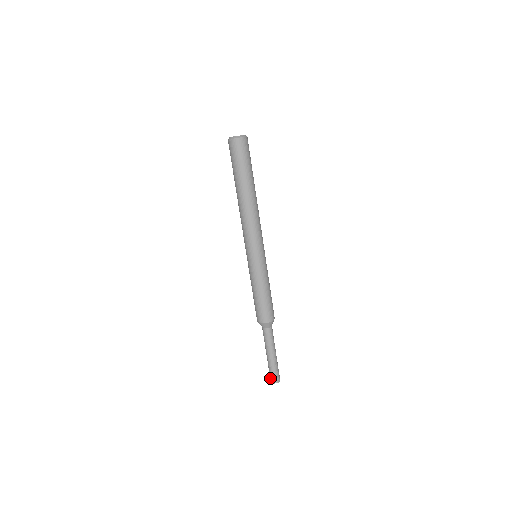
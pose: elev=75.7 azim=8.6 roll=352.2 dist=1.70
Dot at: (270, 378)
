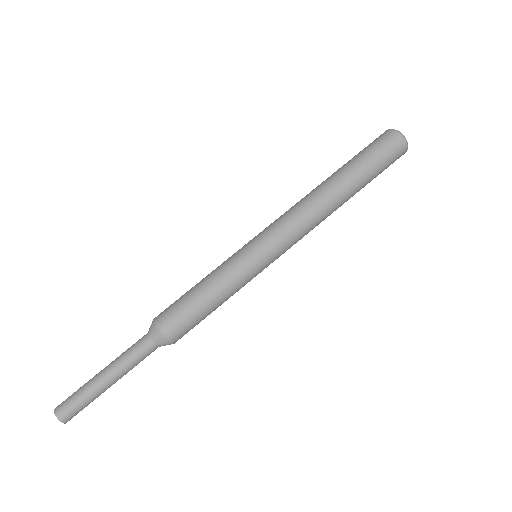
Dot at: (62, 407)
